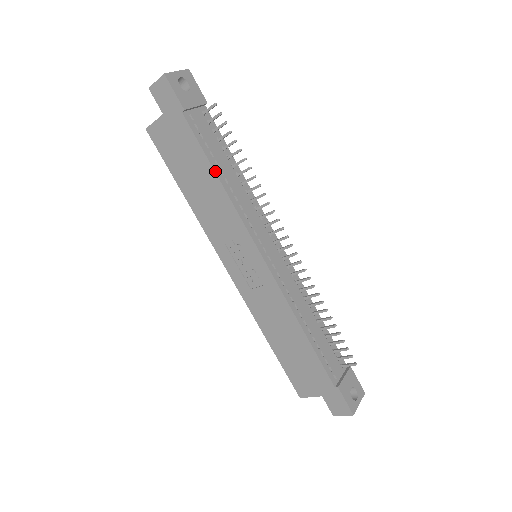
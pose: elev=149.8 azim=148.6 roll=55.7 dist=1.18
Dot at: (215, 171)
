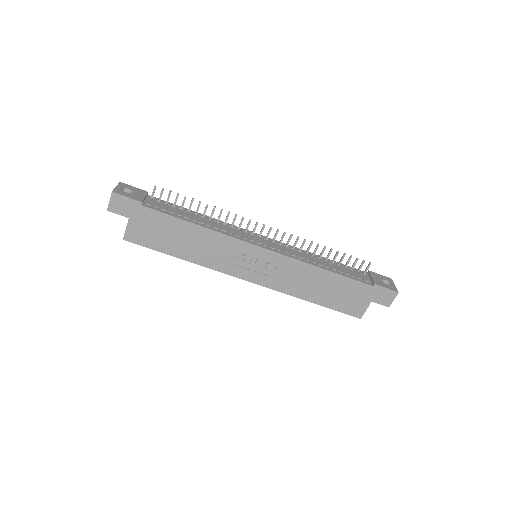
Dot at: (190, 222)
